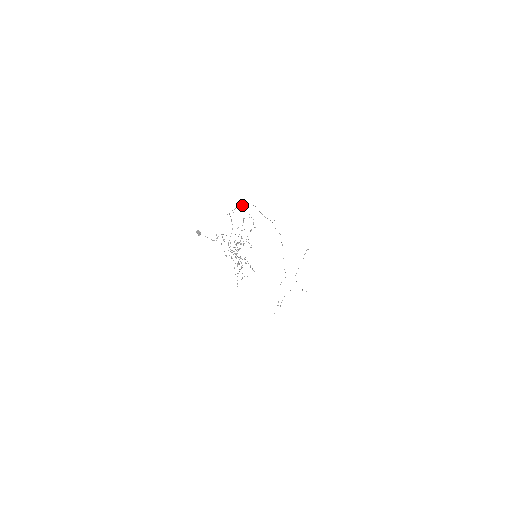
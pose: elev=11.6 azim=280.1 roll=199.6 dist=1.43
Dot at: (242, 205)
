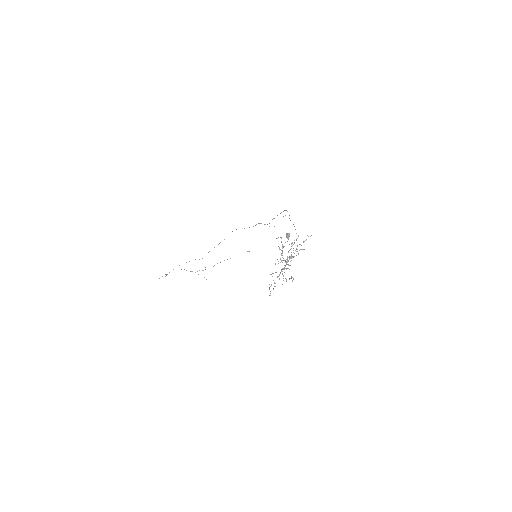
Dot at: occluded
